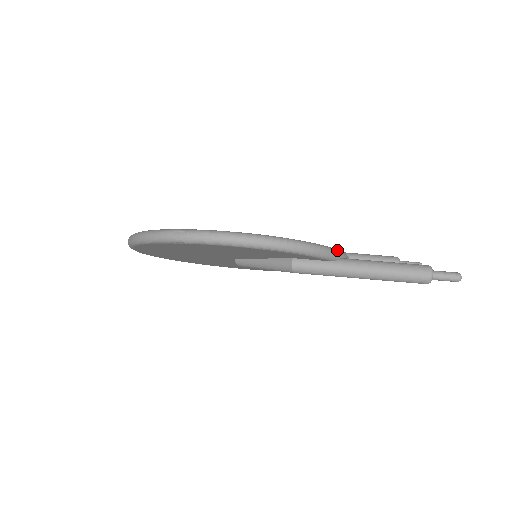
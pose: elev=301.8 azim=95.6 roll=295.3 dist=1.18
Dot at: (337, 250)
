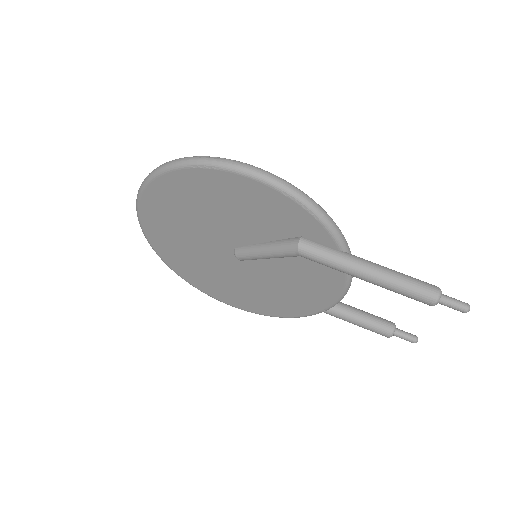
Dot at: (347, 244)
